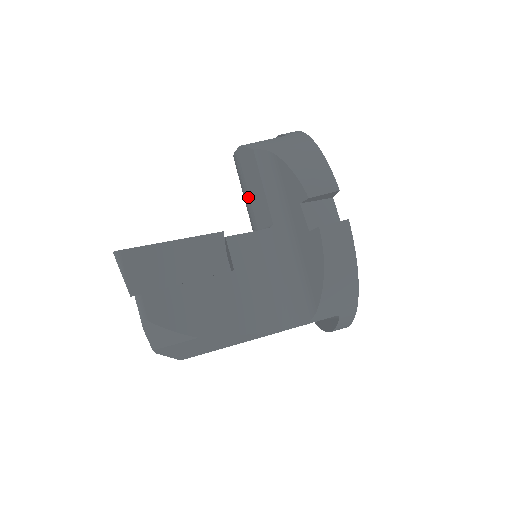
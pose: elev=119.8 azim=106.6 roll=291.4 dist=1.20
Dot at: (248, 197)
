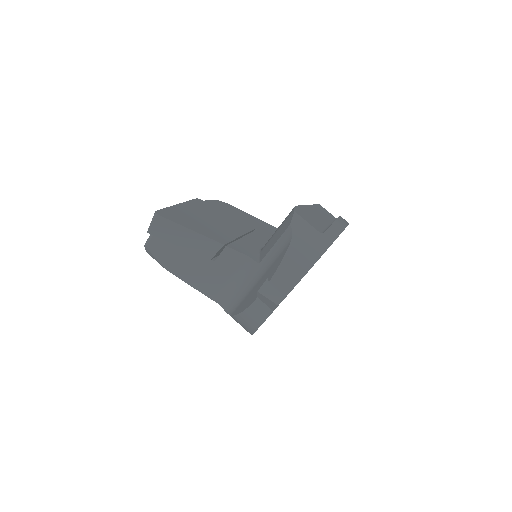
Dot at: (274, 234)
